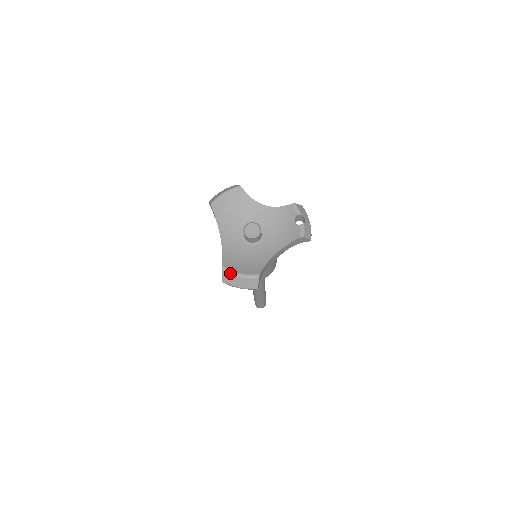
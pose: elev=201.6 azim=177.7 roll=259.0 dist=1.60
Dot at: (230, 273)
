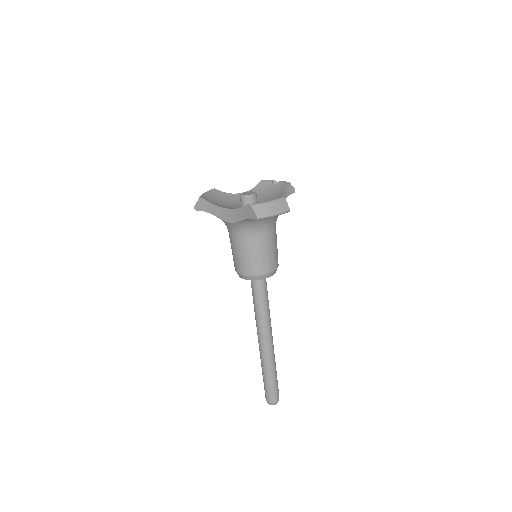
Dot at: (259, 203)
